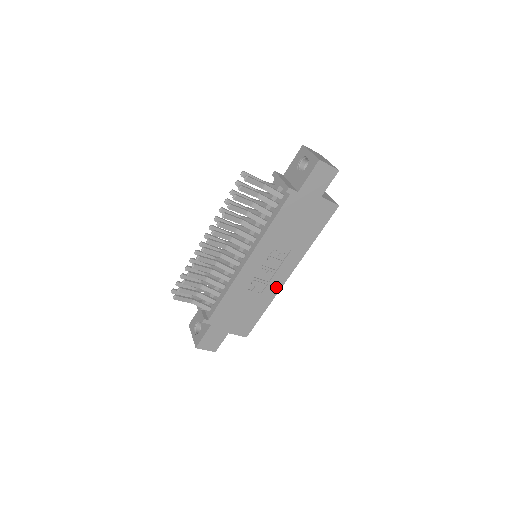
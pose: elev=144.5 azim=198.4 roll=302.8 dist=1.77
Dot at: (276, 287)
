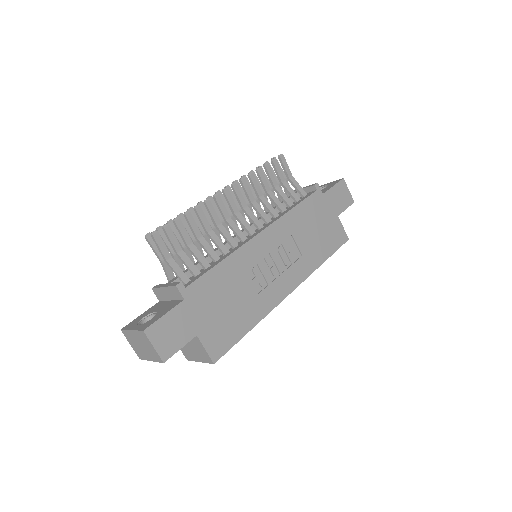
Dot at: (274, 298)
